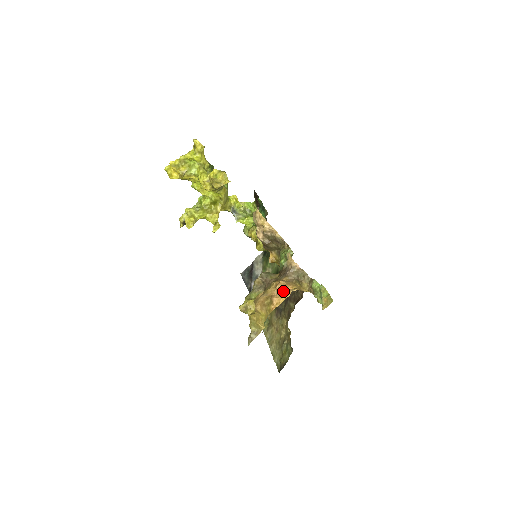
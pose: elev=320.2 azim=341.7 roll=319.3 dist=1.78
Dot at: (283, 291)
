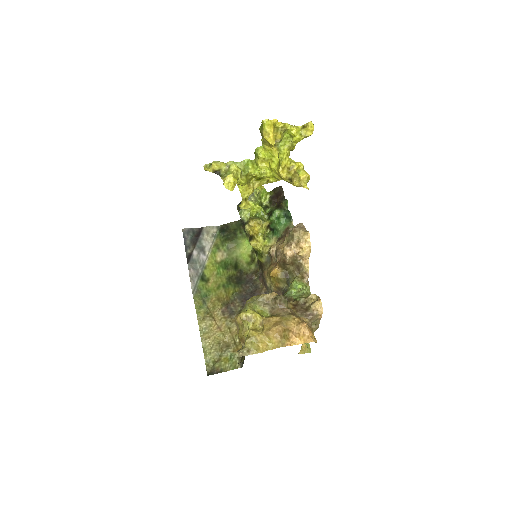
Dot at: (303, 333)
